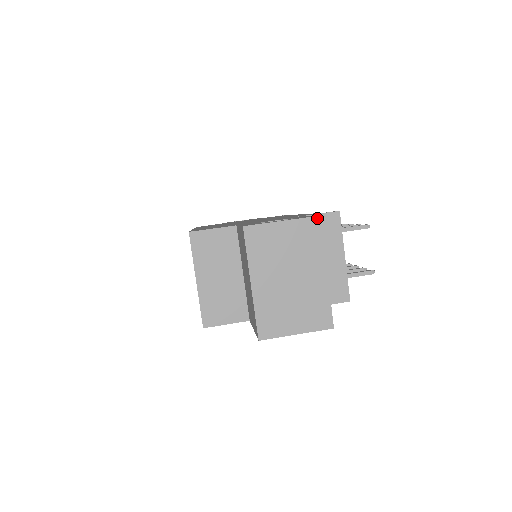
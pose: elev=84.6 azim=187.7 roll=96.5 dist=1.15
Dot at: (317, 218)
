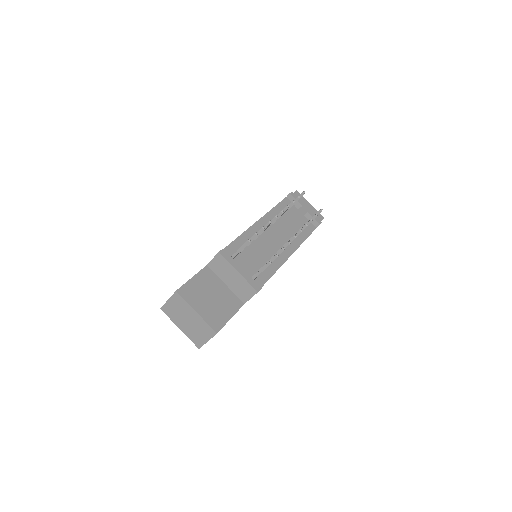
Dot at: (176, 292)
